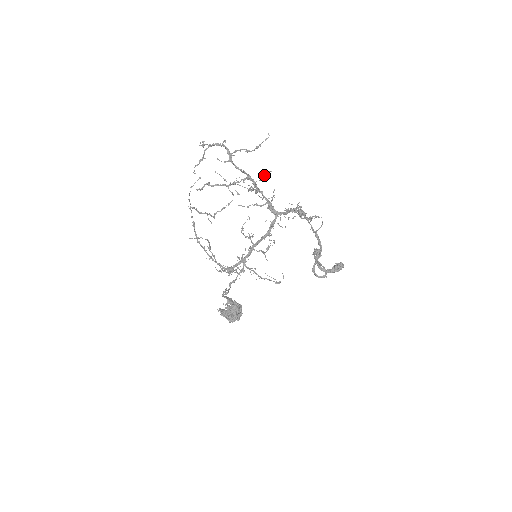
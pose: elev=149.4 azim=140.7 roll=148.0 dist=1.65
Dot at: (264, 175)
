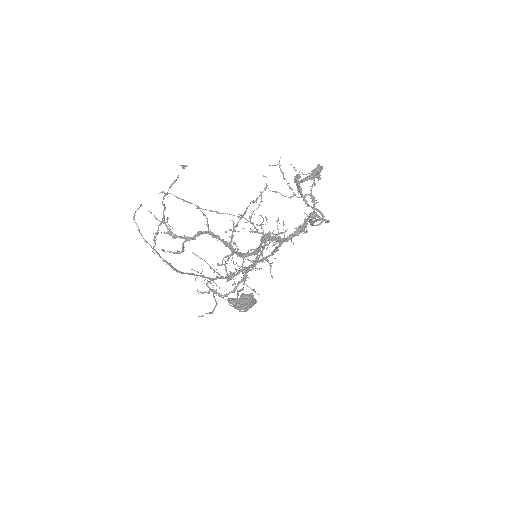
Dot at: occluded
